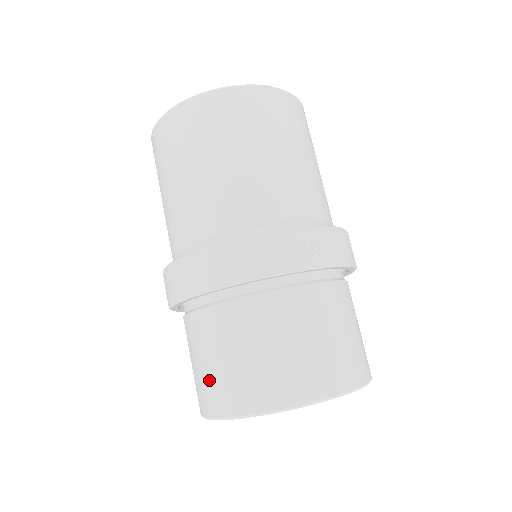
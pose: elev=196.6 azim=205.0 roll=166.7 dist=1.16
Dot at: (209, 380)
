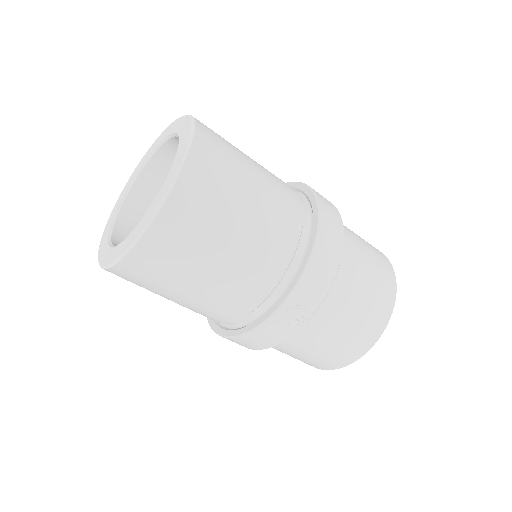
Dot at: occluded
